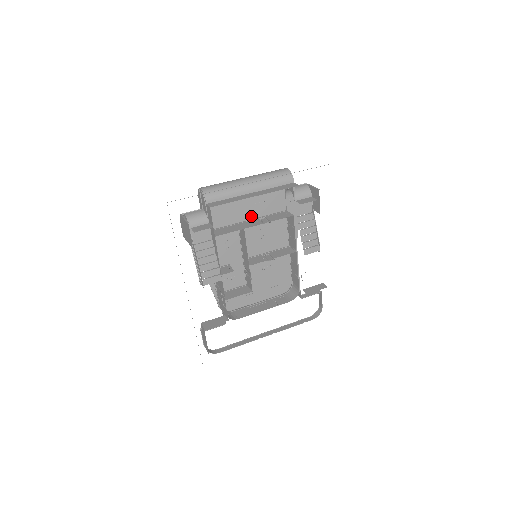
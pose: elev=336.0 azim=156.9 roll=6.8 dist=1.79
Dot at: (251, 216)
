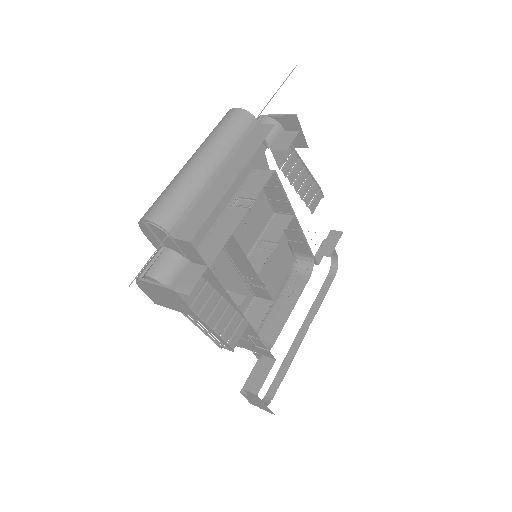
Dot at: (220, 208)
